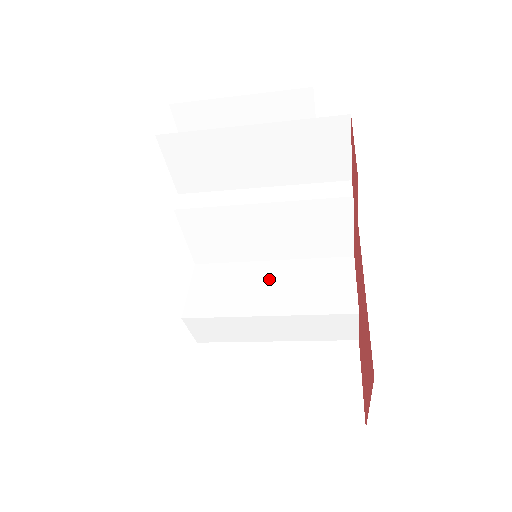
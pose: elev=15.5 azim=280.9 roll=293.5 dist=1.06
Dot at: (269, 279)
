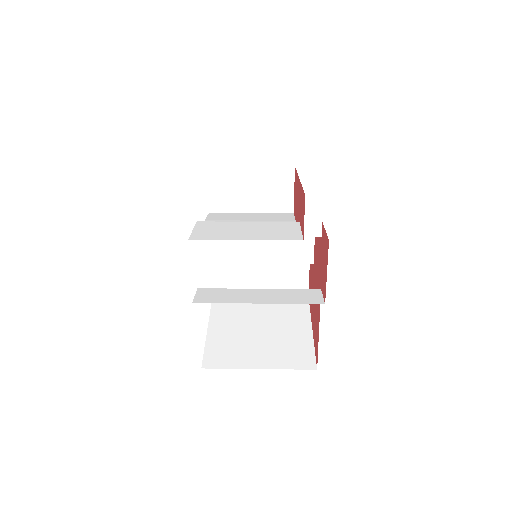
Dot at: occluded
